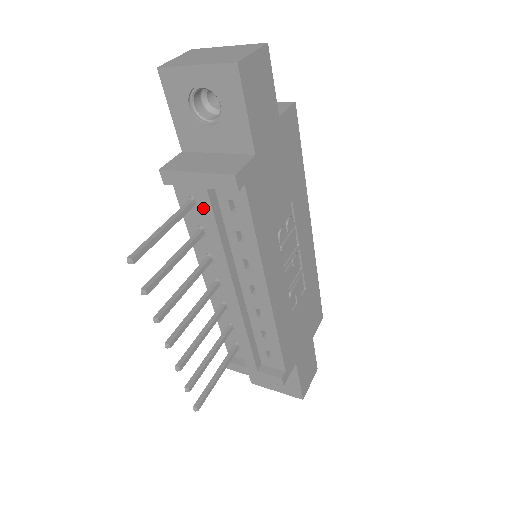
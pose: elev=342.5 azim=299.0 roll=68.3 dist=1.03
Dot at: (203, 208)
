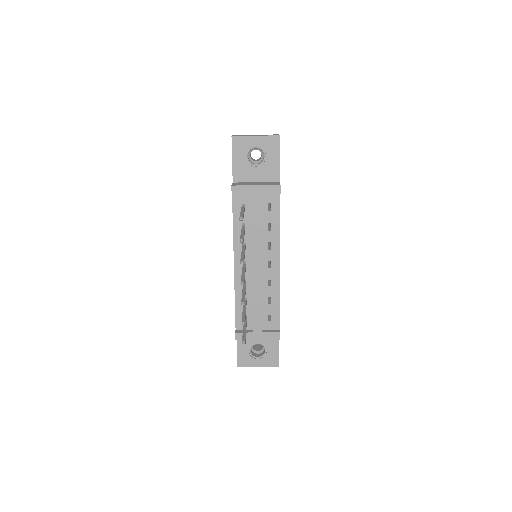
Dot at: (255, 207)
